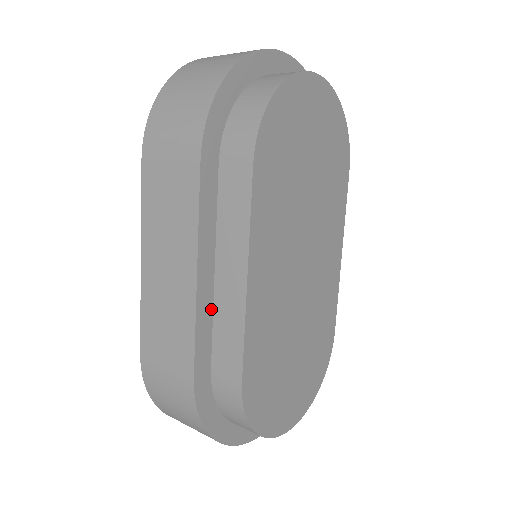
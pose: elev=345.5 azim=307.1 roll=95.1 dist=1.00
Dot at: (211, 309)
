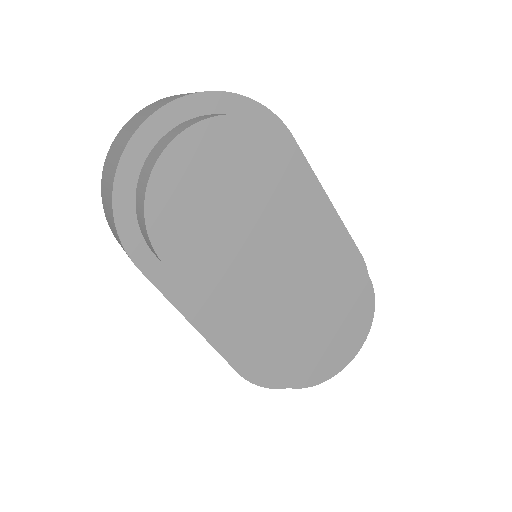
Dot at: (223, 333)
